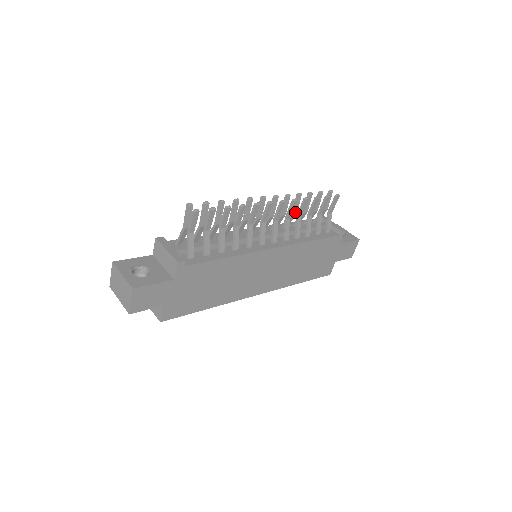
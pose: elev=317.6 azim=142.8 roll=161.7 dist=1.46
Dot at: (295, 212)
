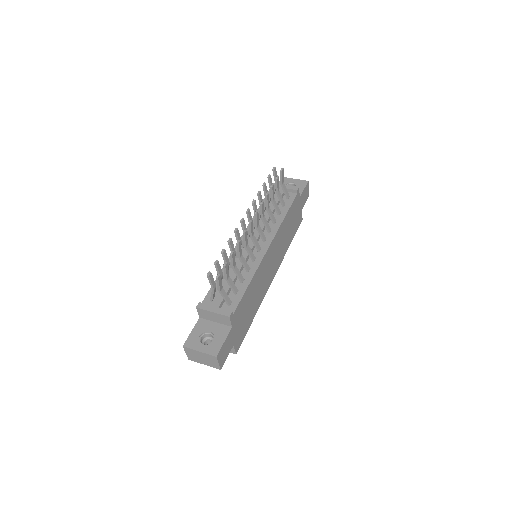
Dot at: occluded
